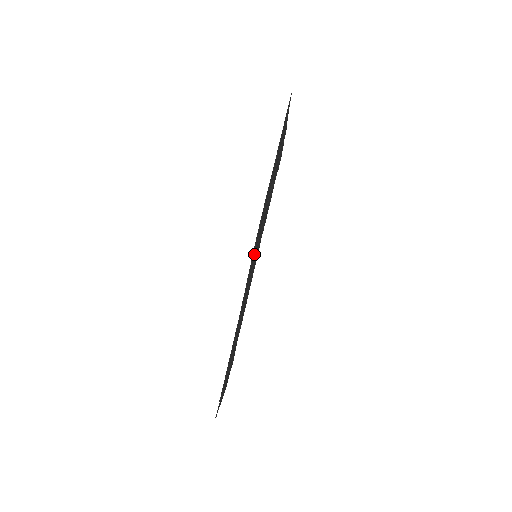
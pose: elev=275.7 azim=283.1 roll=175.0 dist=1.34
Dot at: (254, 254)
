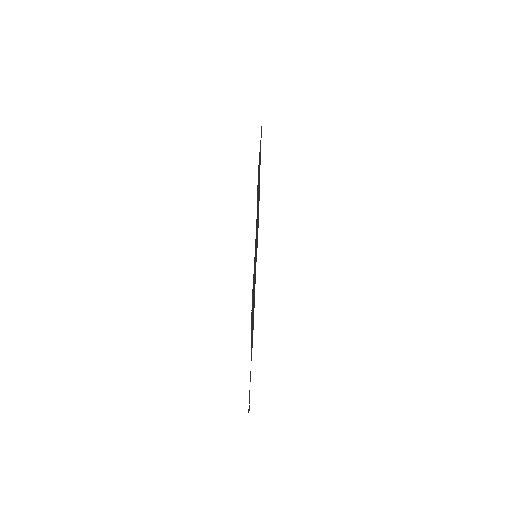
Dot at: occluded
